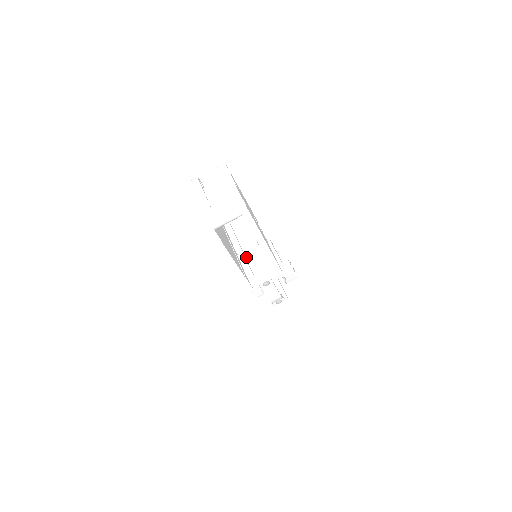
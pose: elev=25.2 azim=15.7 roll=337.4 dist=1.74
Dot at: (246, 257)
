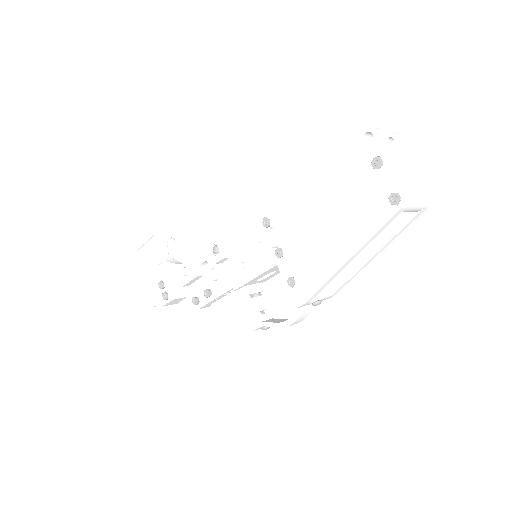
Dot at: occluded
